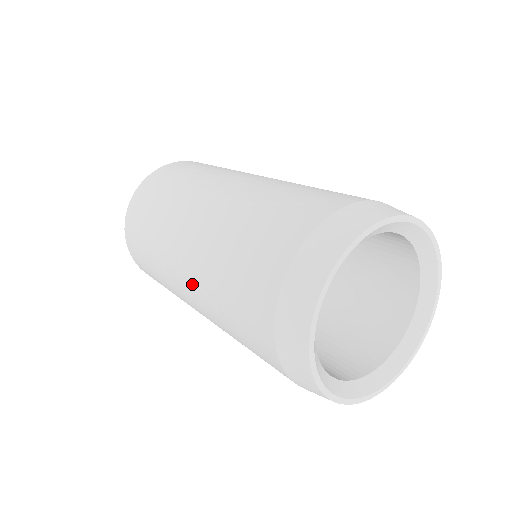
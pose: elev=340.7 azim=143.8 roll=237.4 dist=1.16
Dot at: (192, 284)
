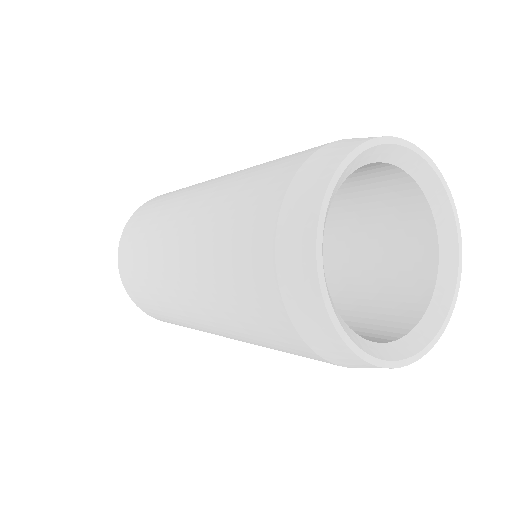
Dot at: (197, 306)
